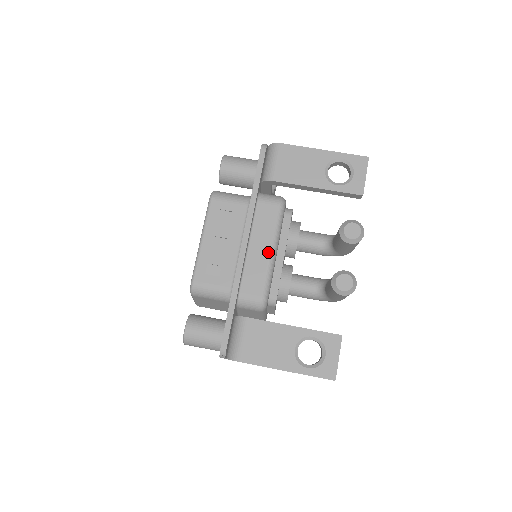
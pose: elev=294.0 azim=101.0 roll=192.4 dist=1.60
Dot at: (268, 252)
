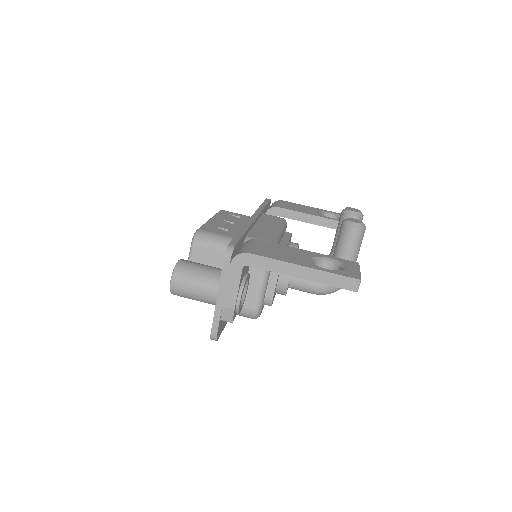
Dot at: (275, 229)
